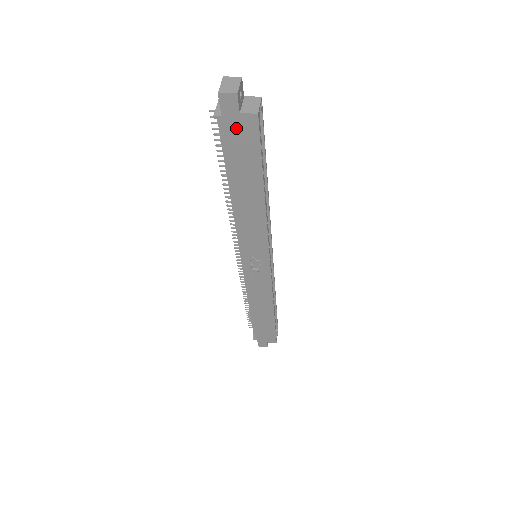
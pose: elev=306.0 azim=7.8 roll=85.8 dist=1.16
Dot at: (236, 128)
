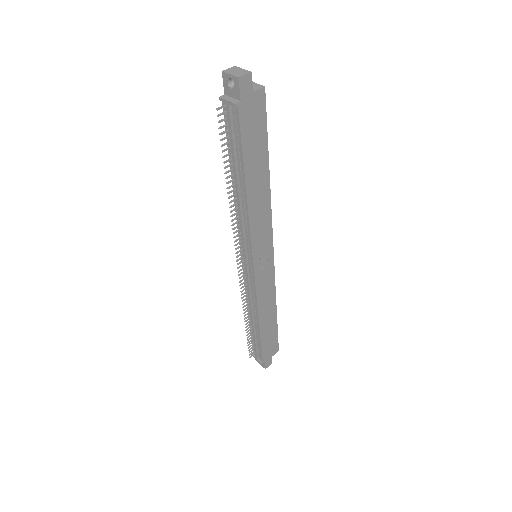
Dot at: (250, 109)
